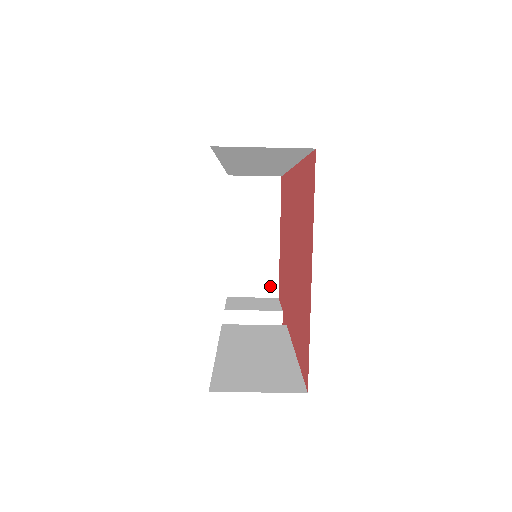
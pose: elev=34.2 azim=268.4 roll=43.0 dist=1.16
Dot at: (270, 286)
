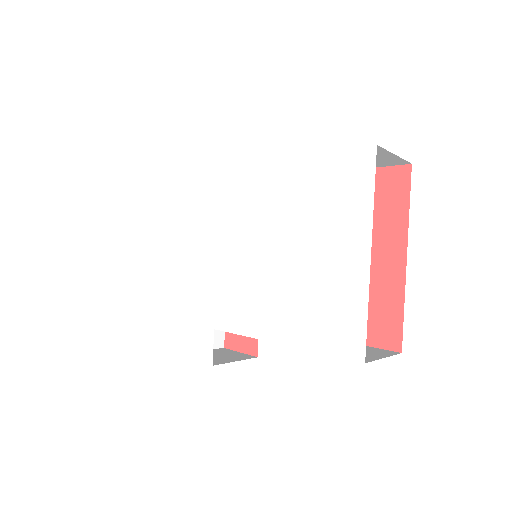
Dot at: occluded
